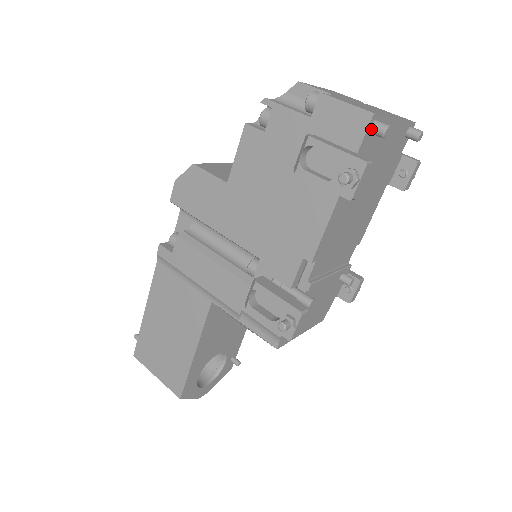
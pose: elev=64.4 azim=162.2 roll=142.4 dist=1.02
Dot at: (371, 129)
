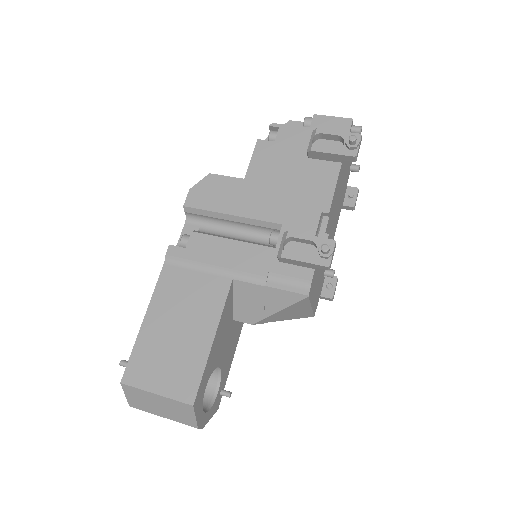
Dot at: (352, 128)
